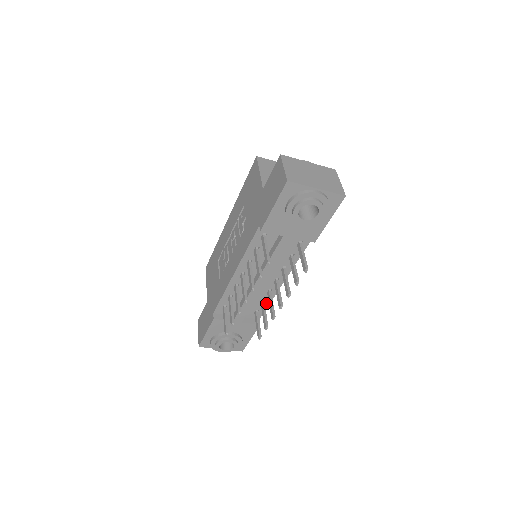
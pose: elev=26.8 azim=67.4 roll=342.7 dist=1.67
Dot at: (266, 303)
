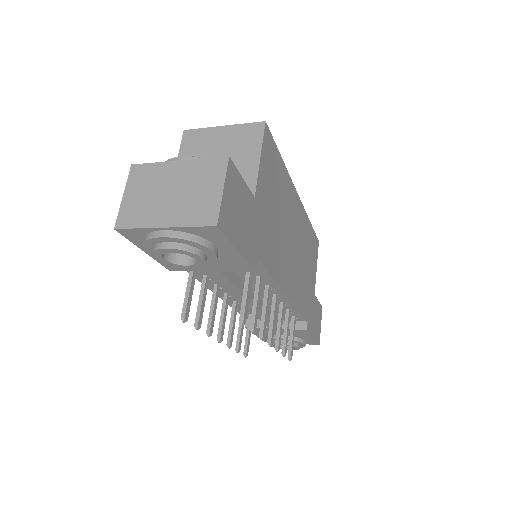
Dot at: (294, 311)
